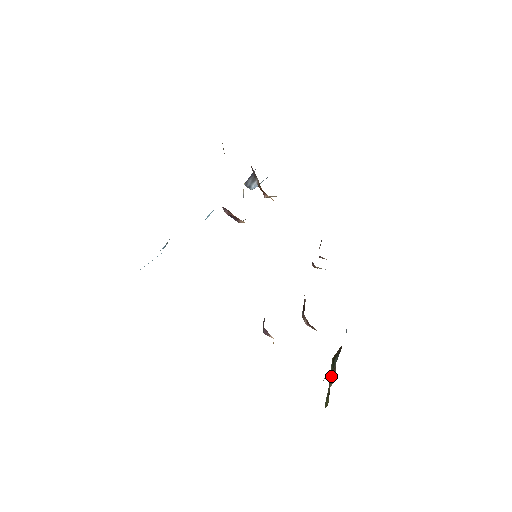
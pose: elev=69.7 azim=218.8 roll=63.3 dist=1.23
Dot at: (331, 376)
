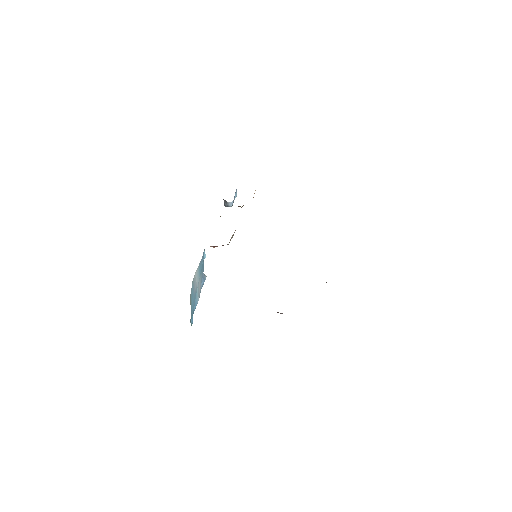
Dot at: occluded
